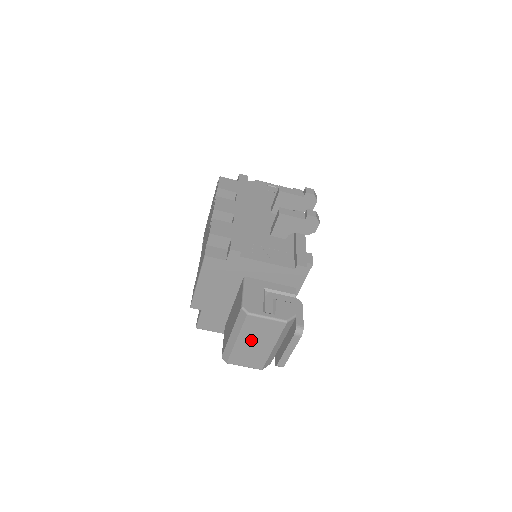
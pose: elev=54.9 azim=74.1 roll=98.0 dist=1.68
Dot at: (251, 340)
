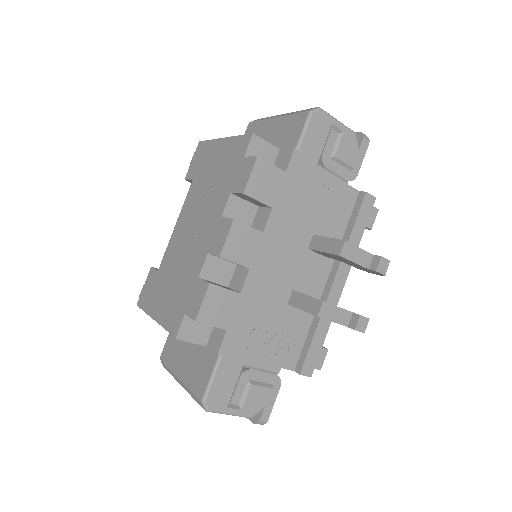
Dot at: occluded
